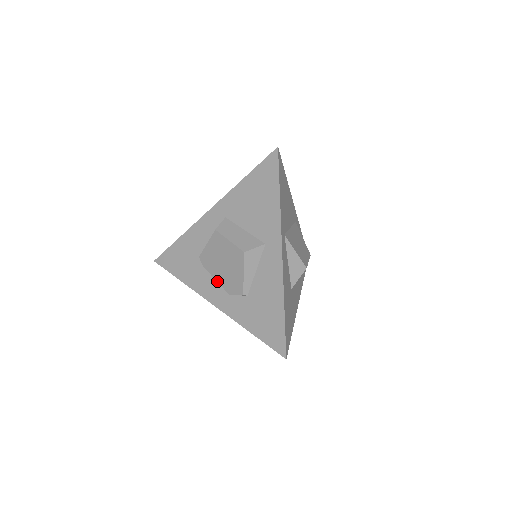
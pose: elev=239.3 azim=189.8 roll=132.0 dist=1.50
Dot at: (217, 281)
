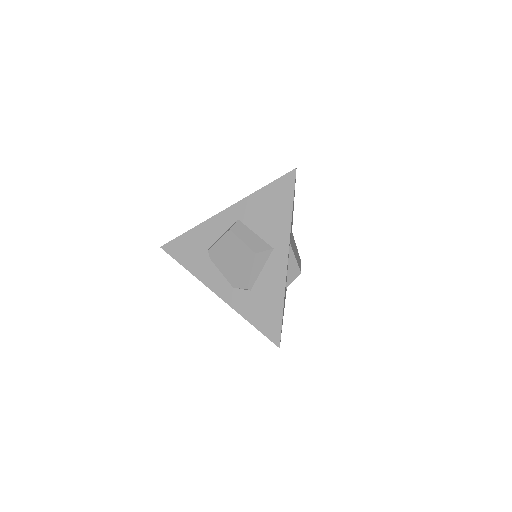
Dot at: (223, 274)
